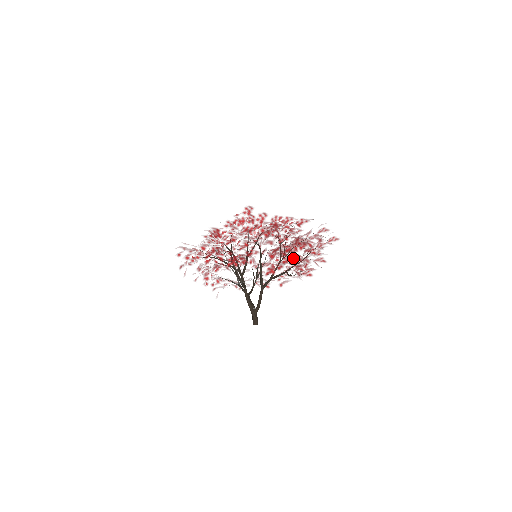
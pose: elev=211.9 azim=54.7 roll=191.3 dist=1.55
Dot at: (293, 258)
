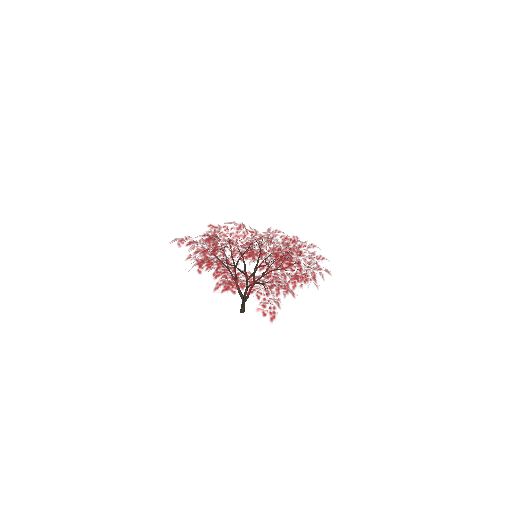
Dot at: occluded
